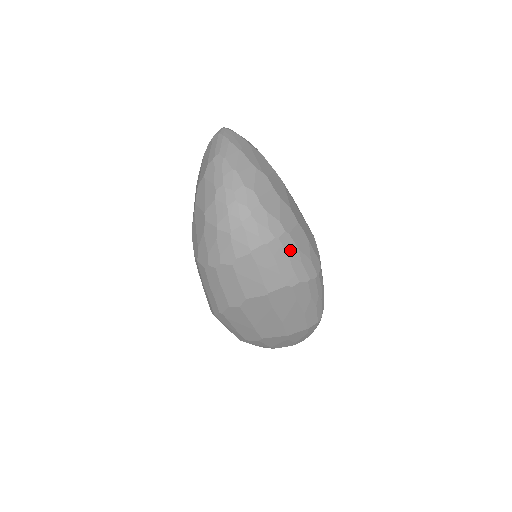
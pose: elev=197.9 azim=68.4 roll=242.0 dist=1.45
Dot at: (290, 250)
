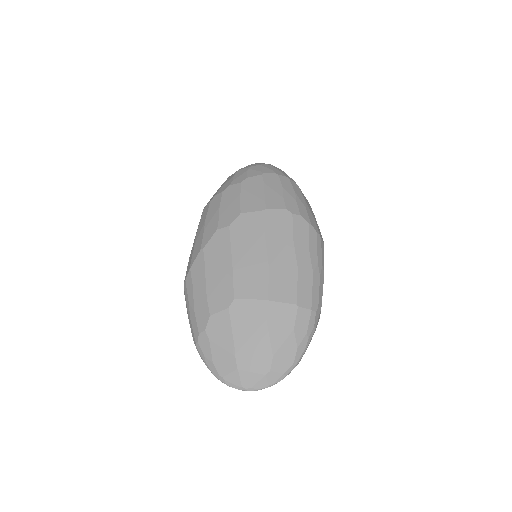
Dot at: (297, 193)
